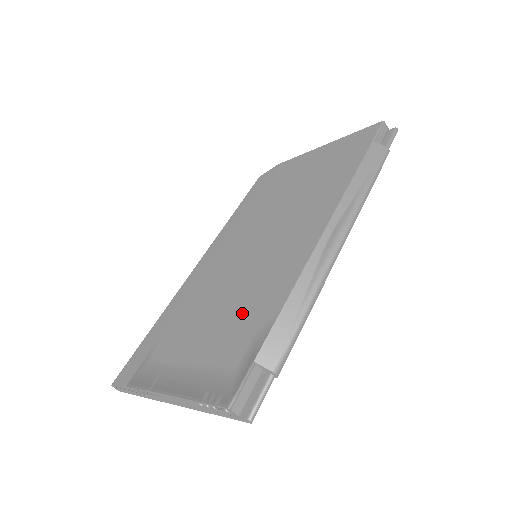
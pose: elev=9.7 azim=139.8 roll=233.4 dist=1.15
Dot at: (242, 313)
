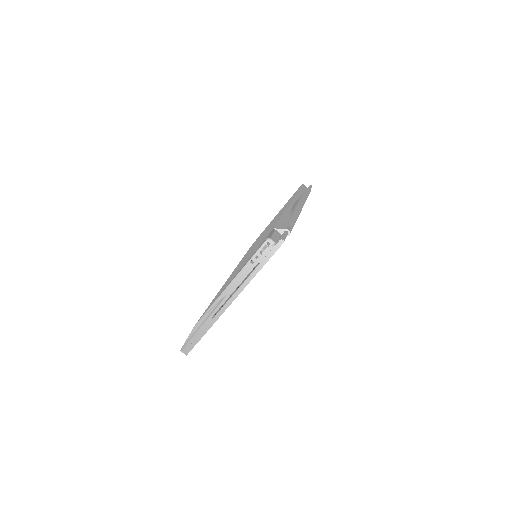
Dot at: occluded
